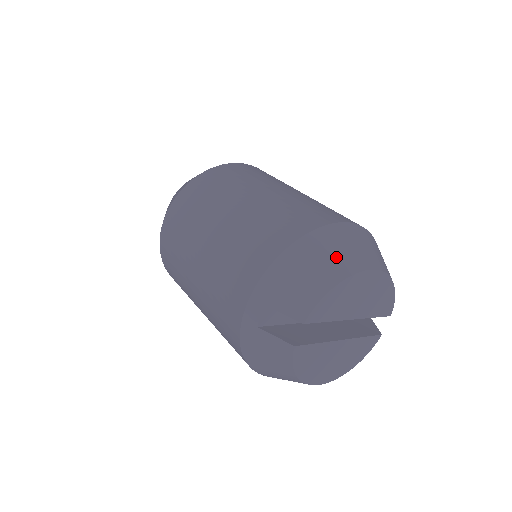
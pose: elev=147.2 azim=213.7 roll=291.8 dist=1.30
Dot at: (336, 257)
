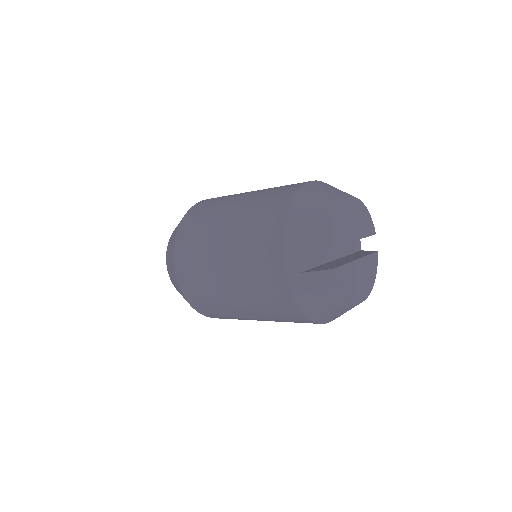
Dot at: (323, 199)
